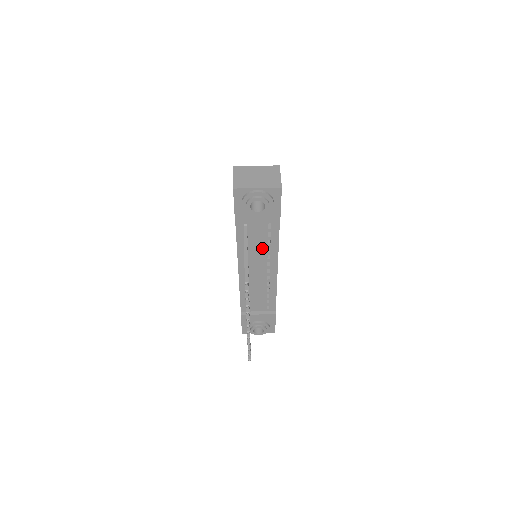
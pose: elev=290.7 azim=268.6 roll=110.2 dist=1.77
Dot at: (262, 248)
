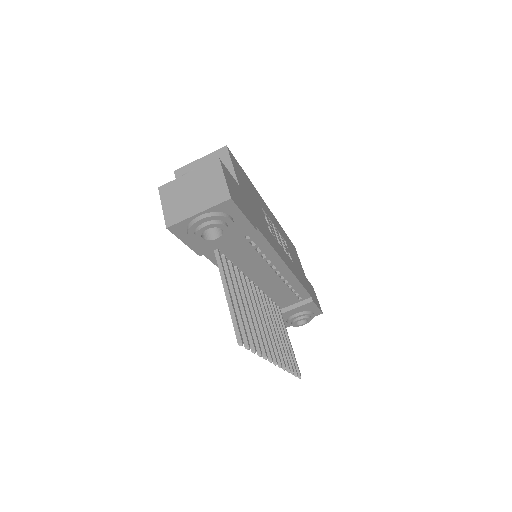
Dot at: (254, 258)
